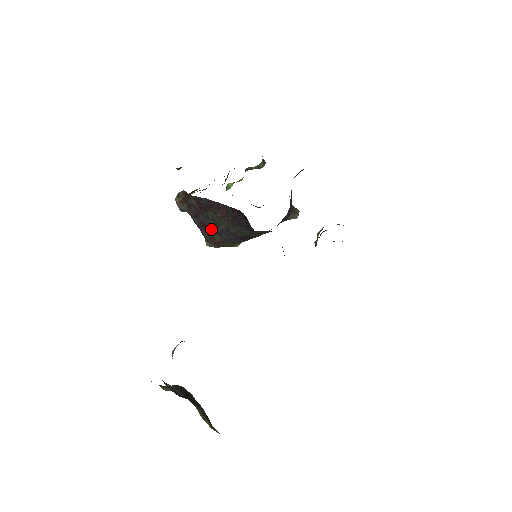
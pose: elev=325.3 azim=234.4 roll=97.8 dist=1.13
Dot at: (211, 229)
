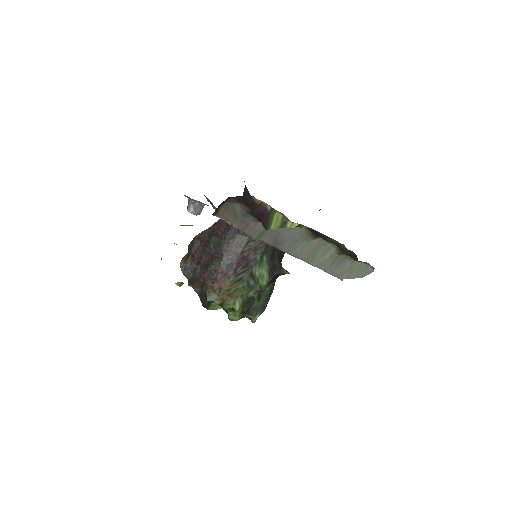
Dot at: (213, 260)
